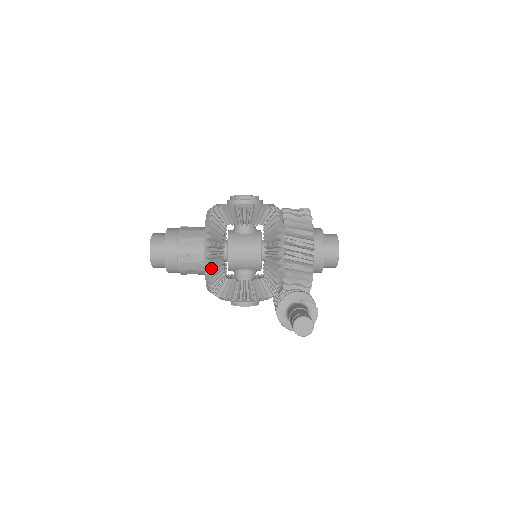
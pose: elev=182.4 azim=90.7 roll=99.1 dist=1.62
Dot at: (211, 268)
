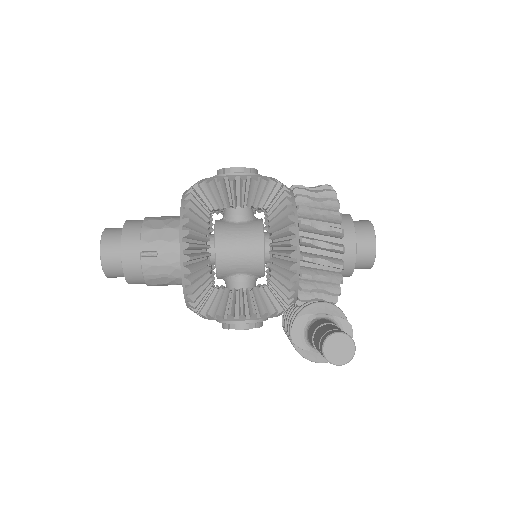
Dot at: (190, 268)
